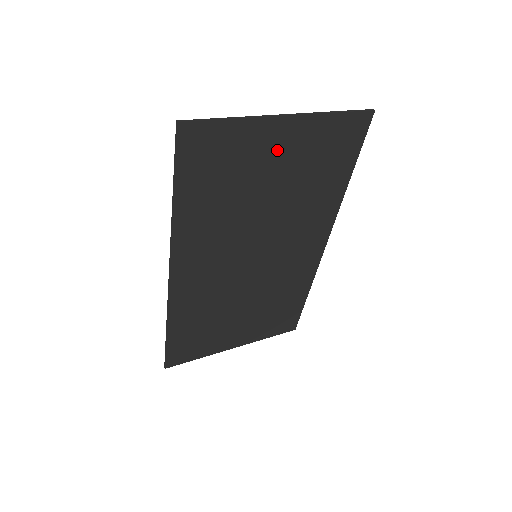
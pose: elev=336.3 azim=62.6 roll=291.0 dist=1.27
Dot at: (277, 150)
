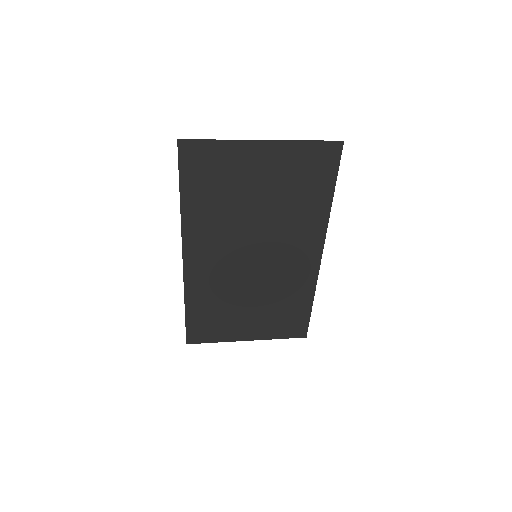
Dot at: (259, 167)
